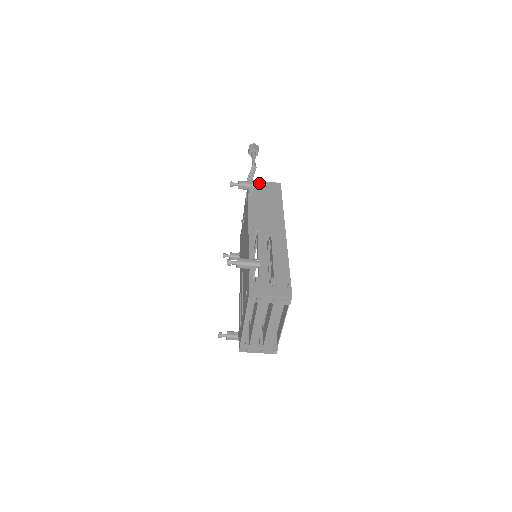
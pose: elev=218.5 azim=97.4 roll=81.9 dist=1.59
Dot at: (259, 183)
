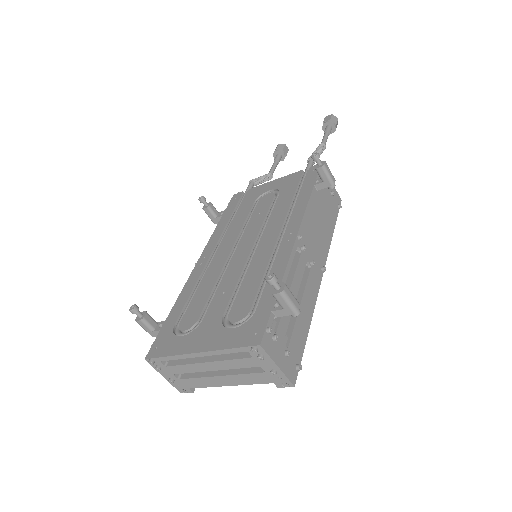
Dot at: occluded
